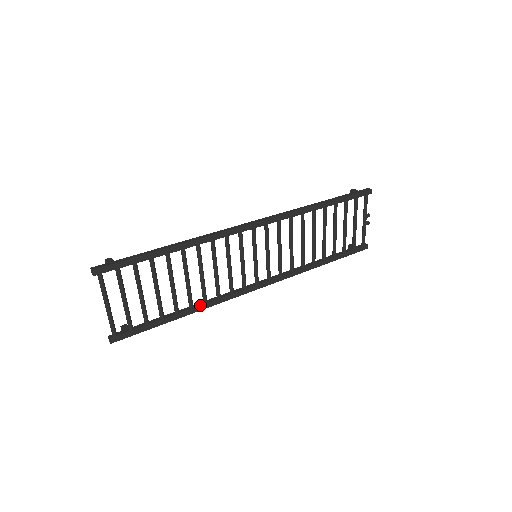
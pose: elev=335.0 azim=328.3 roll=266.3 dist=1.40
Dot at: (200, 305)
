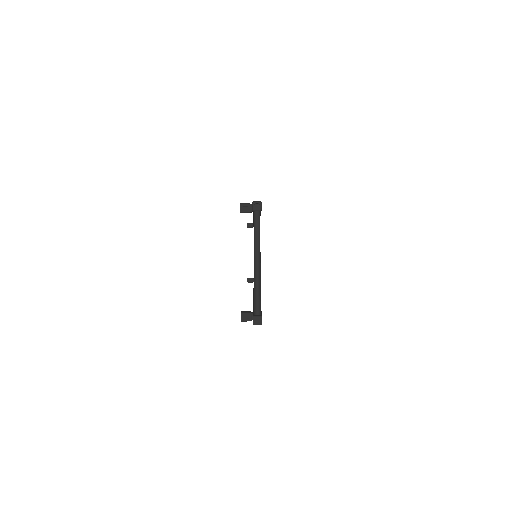
Dot at: occluded
